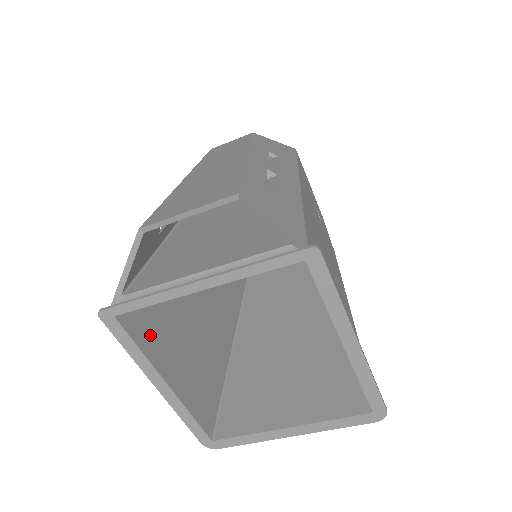
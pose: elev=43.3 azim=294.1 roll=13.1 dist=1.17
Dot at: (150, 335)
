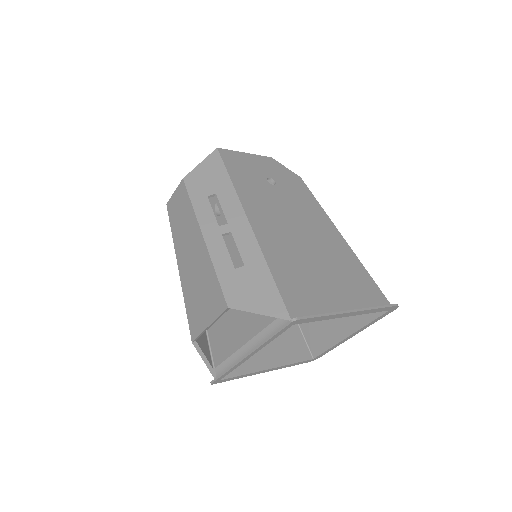
Dot at: occluded
